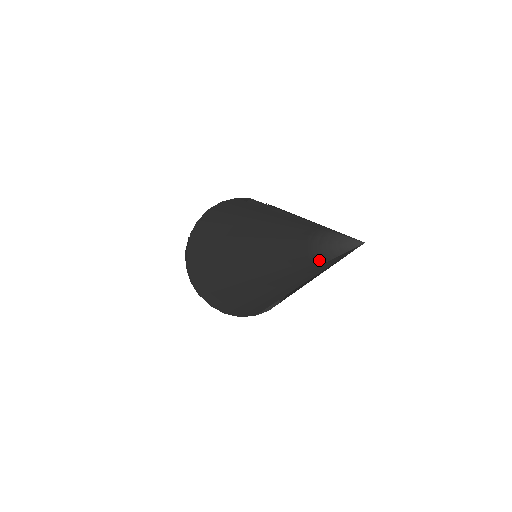
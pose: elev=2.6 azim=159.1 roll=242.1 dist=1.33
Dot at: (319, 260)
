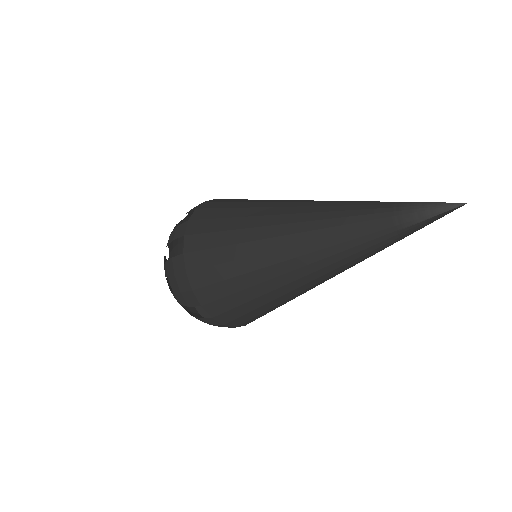
Dot at: (407, 229)
